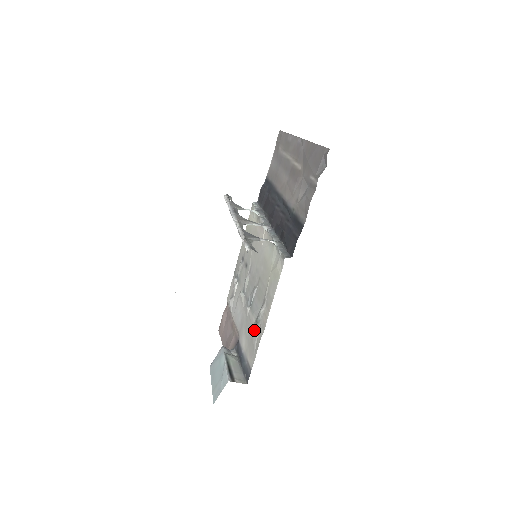
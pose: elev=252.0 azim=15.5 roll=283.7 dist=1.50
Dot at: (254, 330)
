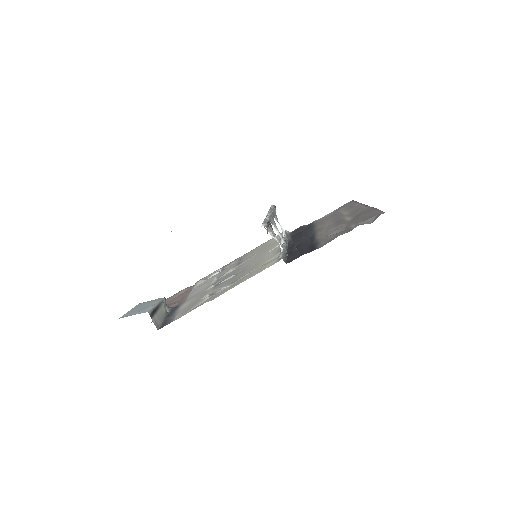
Dot at: (204, 297)
